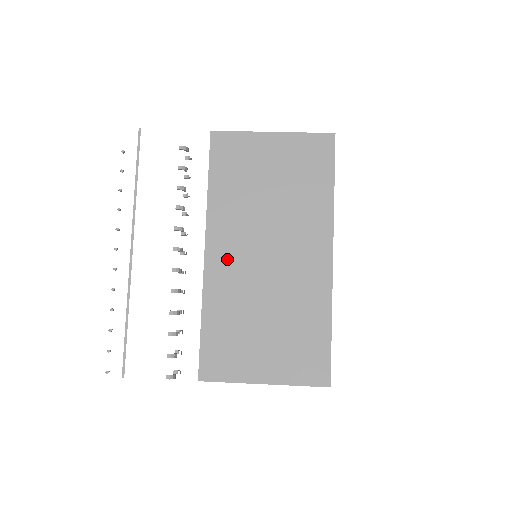
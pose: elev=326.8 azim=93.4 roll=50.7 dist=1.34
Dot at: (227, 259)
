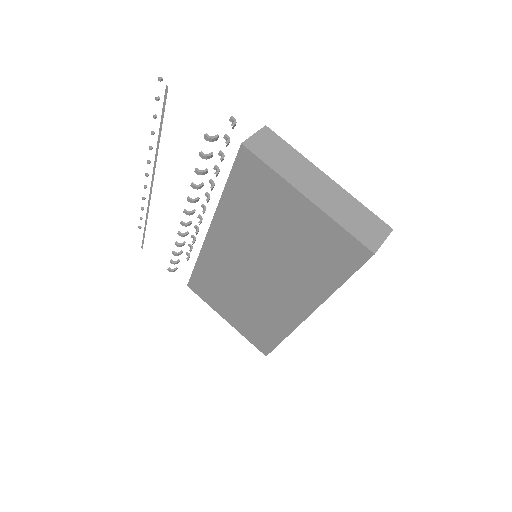
Dot at: (224, 250)
